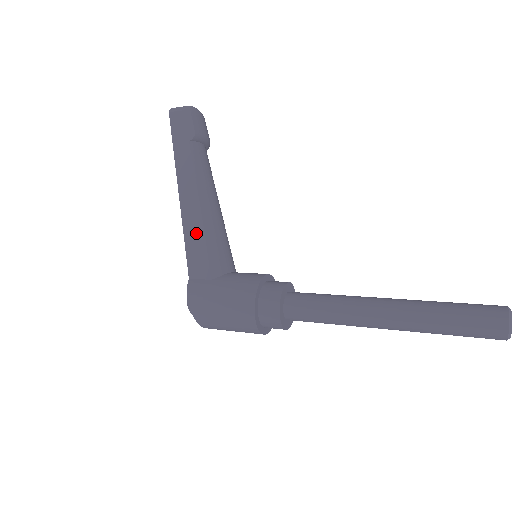
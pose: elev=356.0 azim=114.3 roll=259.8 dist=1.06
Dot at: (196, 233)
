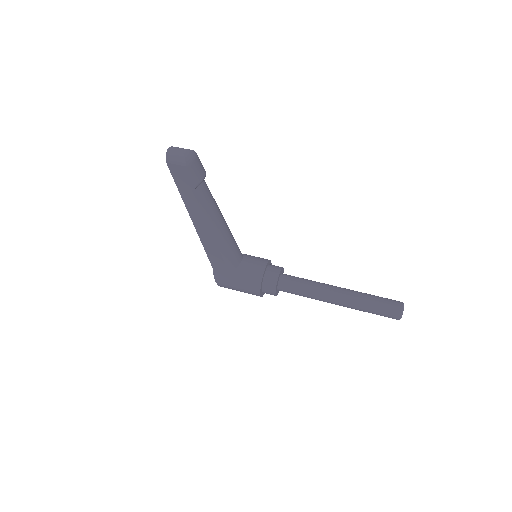
Dot at: (212, 248)
